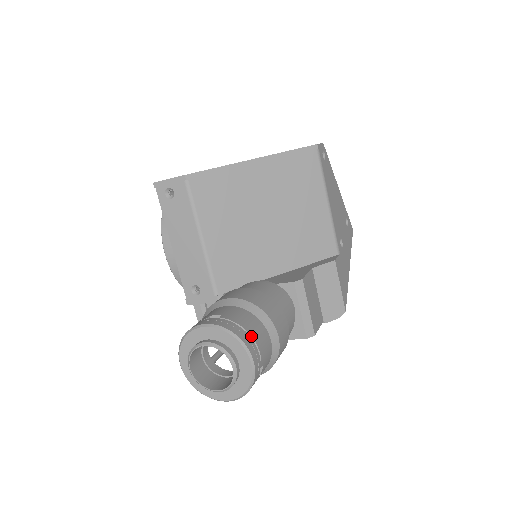
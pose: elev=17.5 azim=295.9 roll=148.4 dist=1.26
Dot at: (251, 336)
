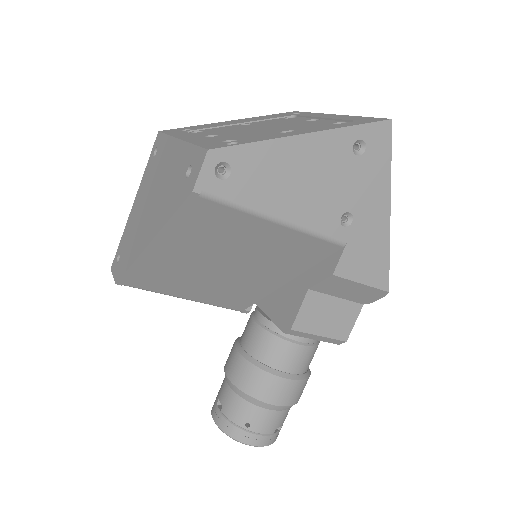
Dot at: (247, 430)
